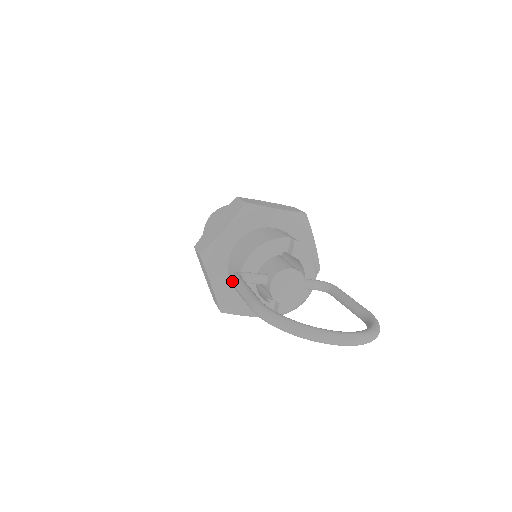
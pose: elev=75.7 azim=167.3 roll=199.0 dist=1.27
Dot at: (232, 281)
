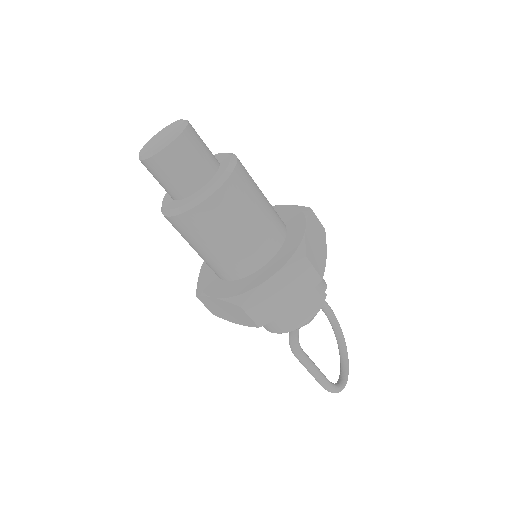
Dot at: (301, 359)
